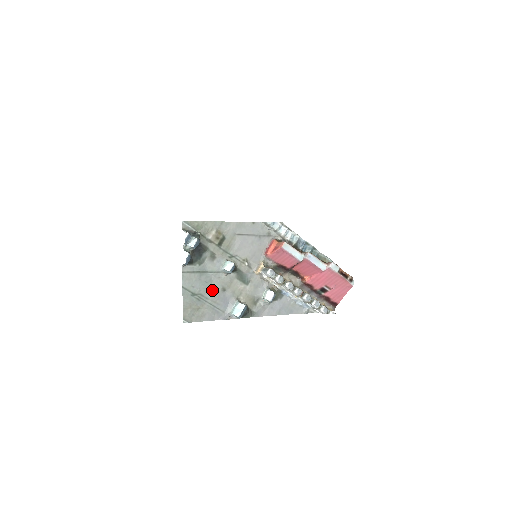
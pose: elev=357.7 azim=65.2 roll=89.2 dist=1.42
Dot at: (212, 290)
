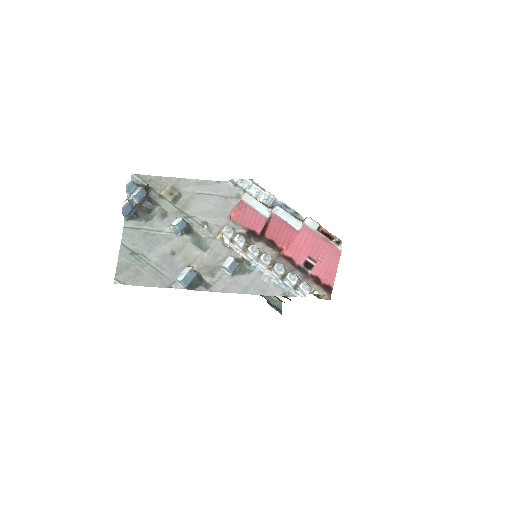
Dot at: (158, 252)
